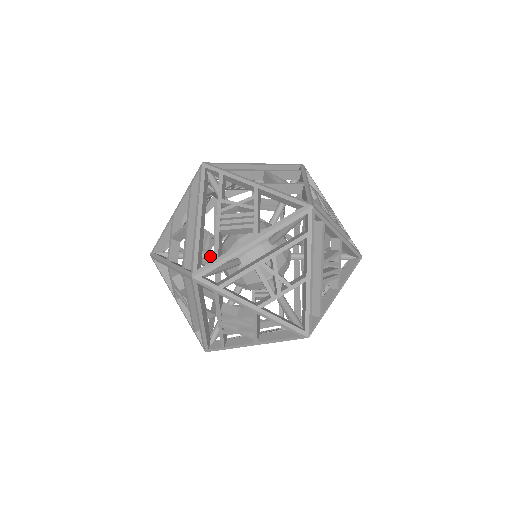
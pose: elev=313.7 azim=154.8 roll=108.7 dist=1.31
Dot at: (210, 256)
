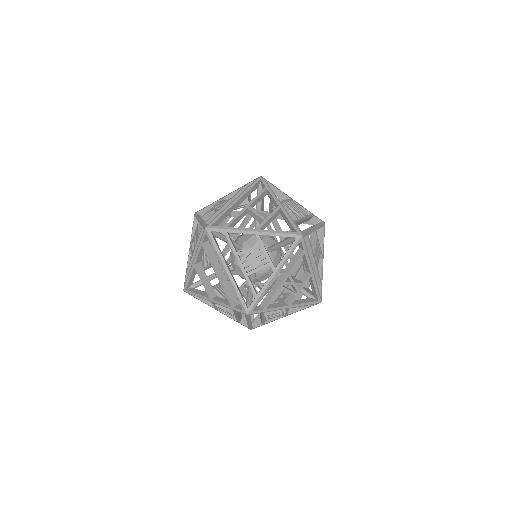
Dot at: occluded
